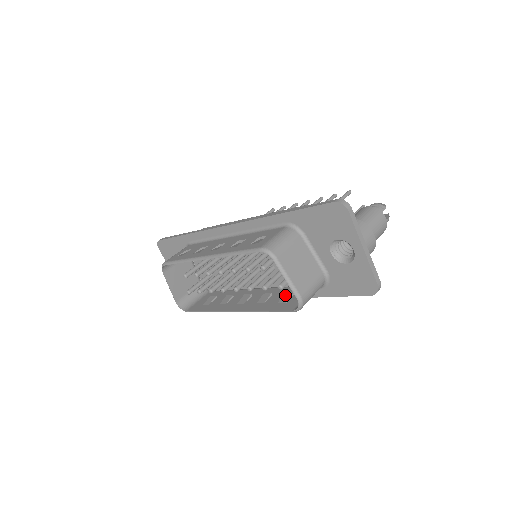
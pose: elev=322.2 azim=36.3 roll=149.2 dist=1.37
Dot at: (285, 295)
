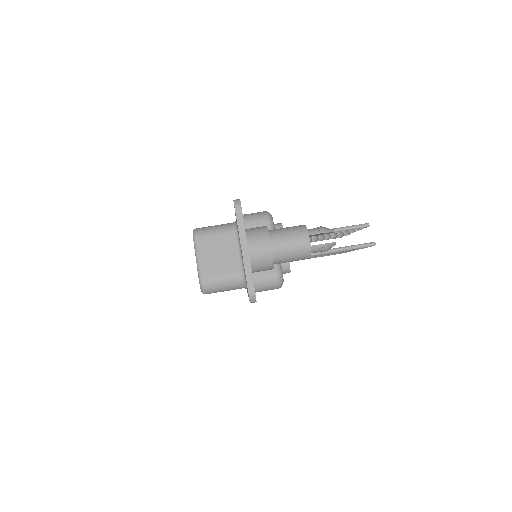
Dot at: occluded
